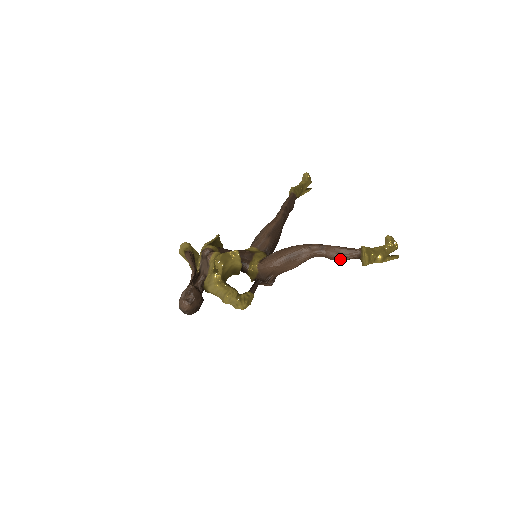
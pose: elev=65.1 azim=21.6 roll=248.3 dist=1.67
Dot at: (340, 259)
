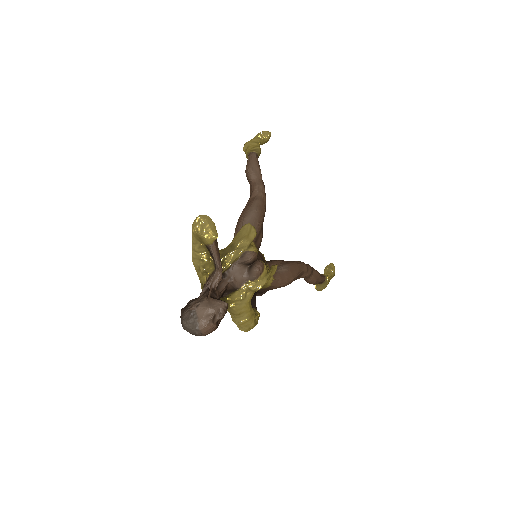
Dot at: (314, 284)
